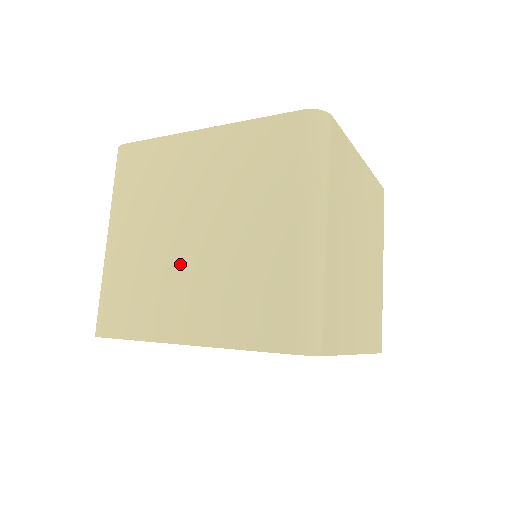
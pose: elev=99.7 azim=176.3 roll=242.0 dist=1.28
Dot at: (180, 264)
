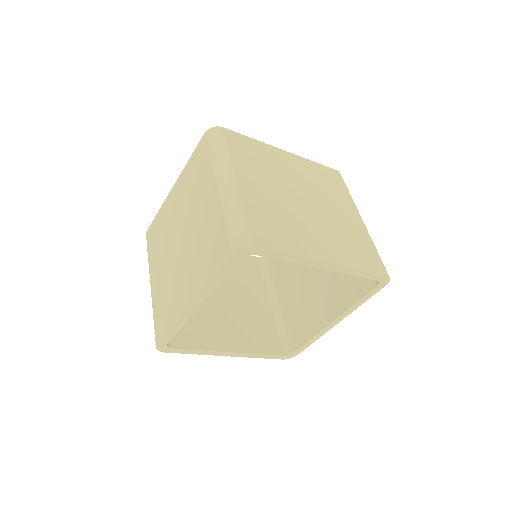
Dot at: (179, 263)
